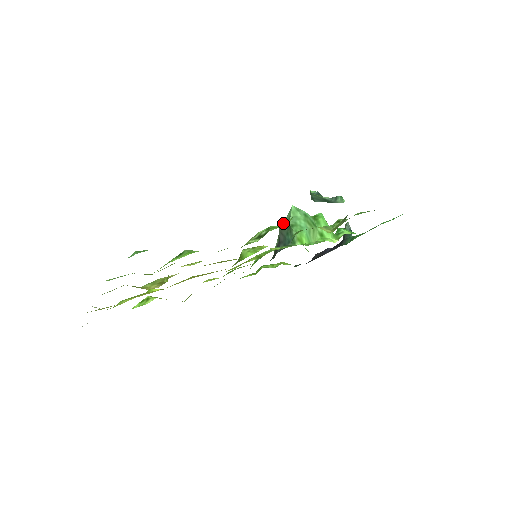
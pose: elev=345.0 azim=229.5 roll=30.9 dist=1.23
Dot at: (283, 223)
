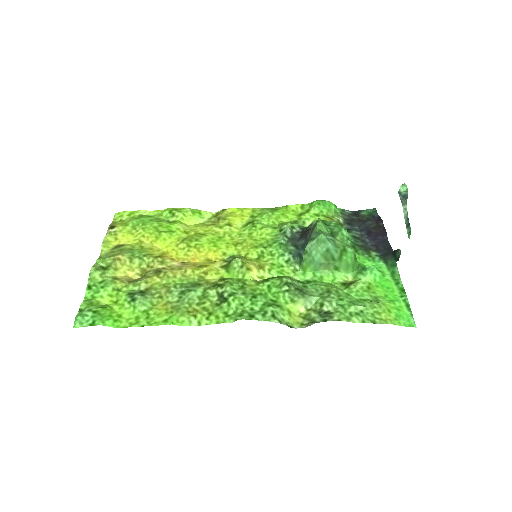
Dot at: (313, 230)
